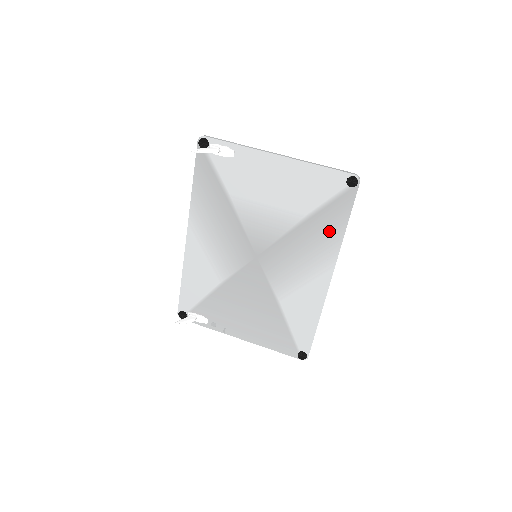
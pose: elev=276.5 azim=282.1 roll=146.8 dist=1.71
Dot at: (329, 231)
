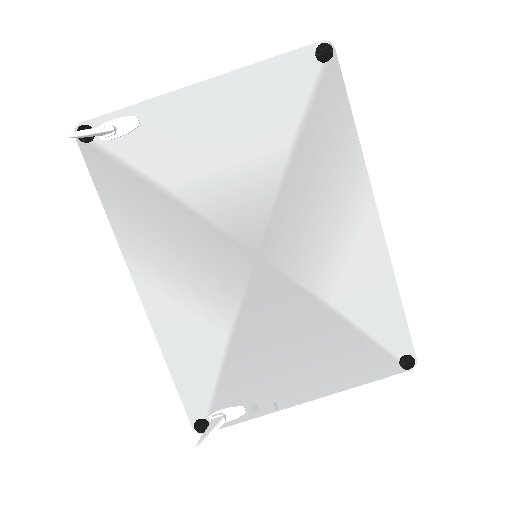
Dot at: (335, 147)
